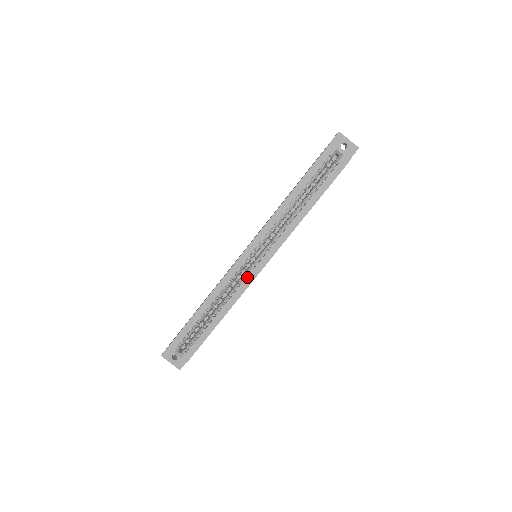
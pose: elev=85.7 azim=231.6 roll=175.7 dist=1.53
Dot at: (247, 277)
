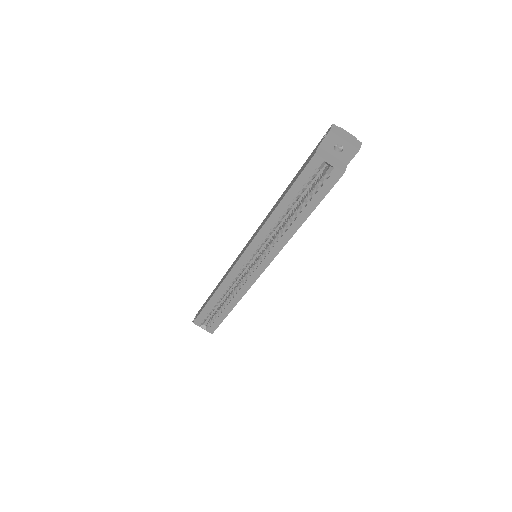
Dot at: (248, 279)
